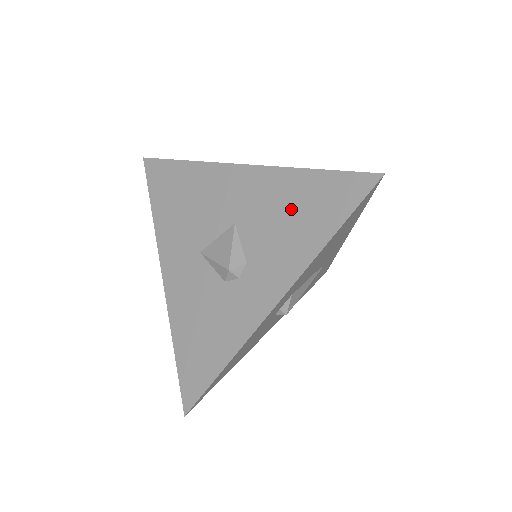
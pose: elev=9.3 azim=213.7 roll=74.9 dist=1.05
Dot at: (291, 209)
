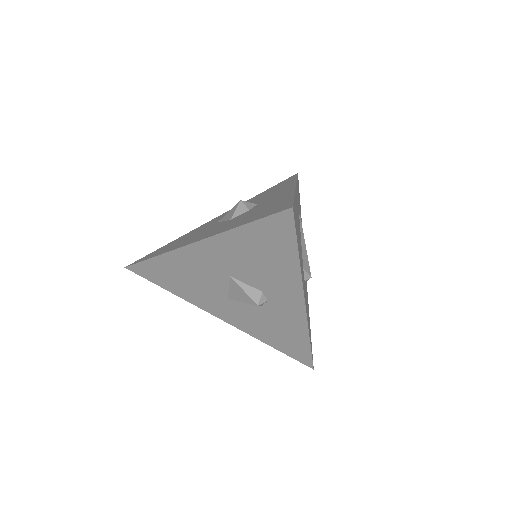
Dot at: (255, 254)
